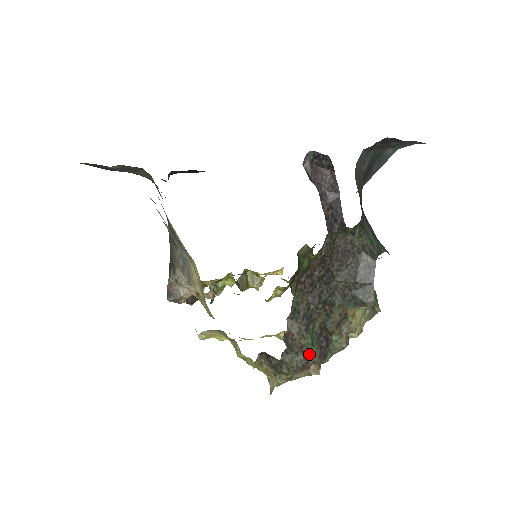
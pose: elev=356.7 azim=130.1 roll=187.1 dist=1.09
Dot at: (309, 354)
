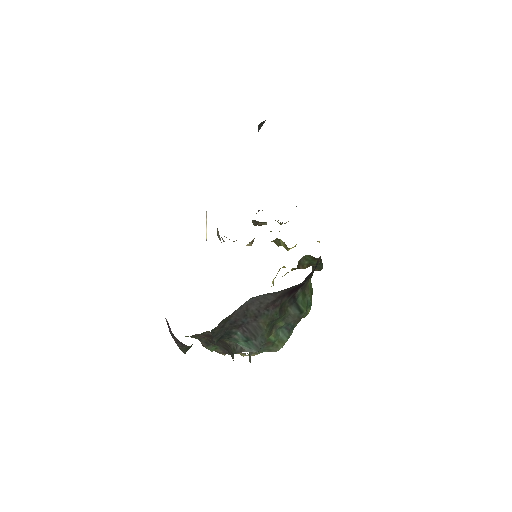
Dot at: (215, 350)
